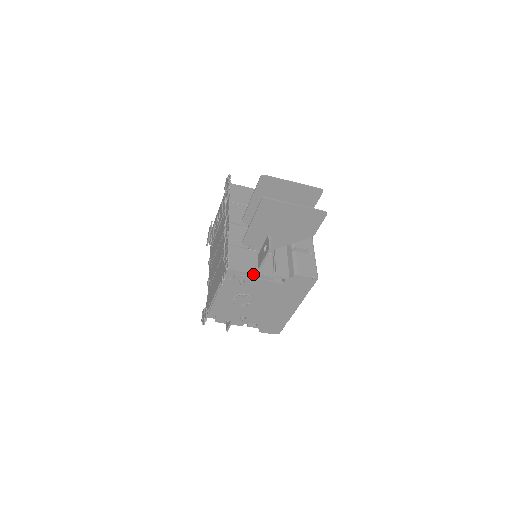
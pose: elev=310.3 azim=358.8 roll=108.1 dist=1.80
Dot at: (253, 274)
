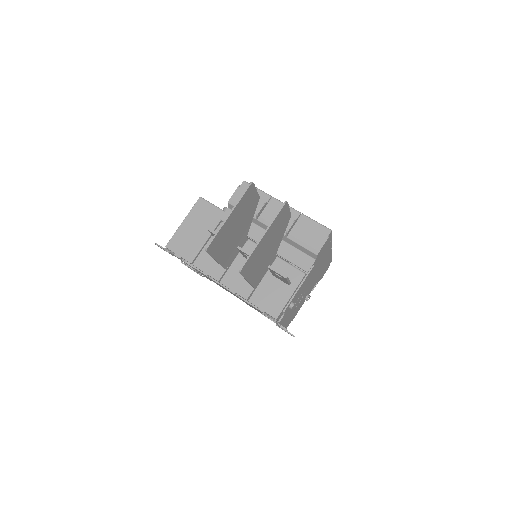
Dot at: (292, 294)
